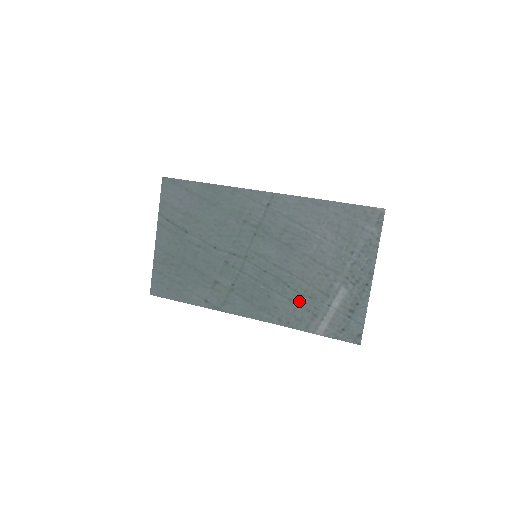
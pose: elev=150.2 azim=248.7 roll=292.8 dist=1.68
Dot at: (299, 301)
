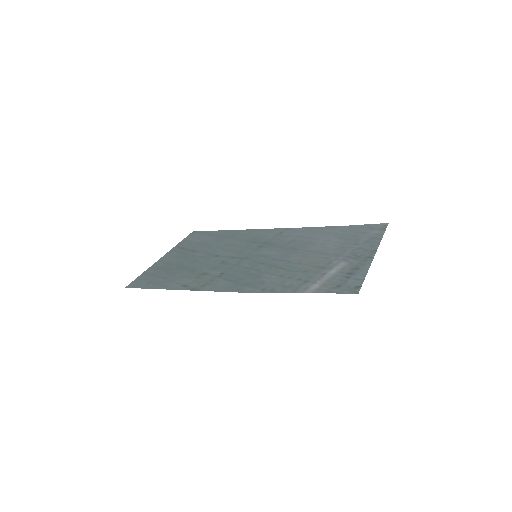
Dot at: (291, 275)
